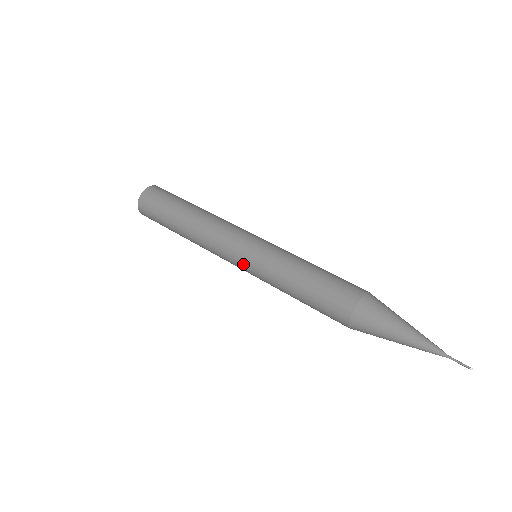
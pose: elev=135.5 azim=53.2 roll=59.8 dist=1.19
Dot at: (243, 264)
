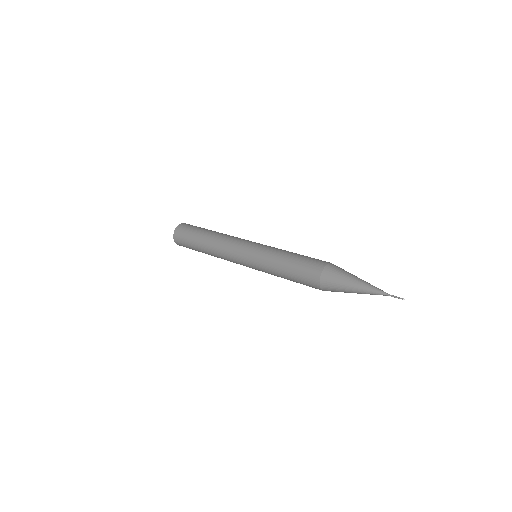
Dot at: occluded
